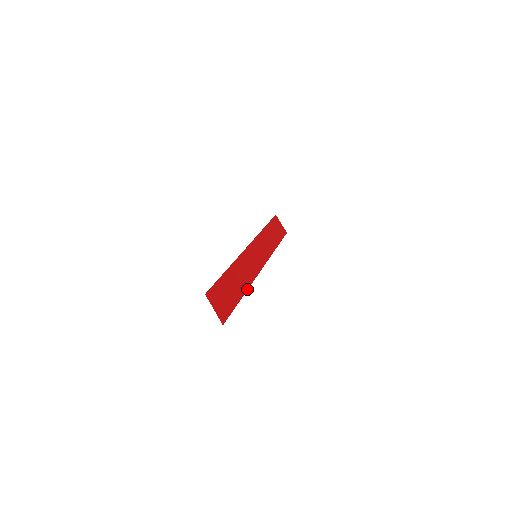
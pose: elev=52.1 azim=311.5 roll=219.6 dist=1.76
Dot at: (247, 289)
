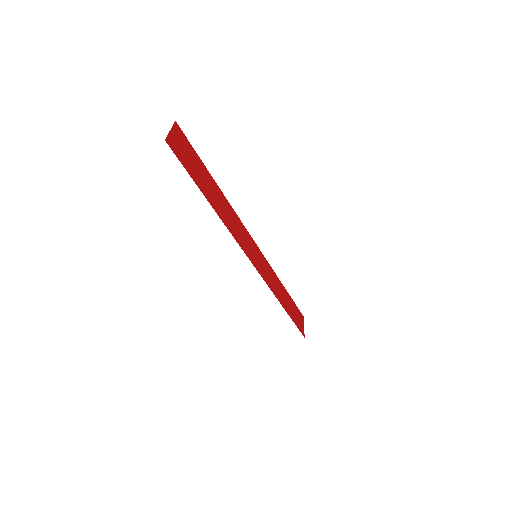
Dot at: occluded
